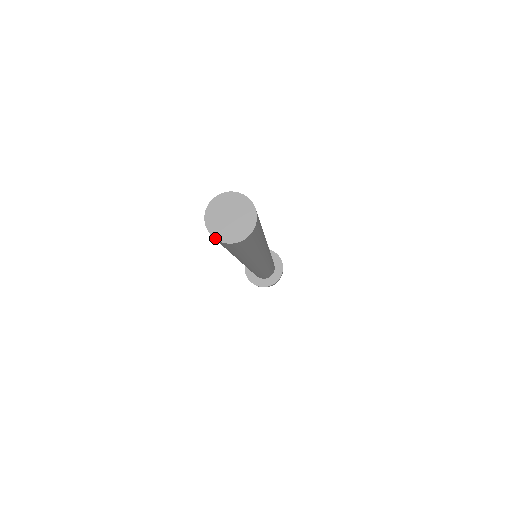
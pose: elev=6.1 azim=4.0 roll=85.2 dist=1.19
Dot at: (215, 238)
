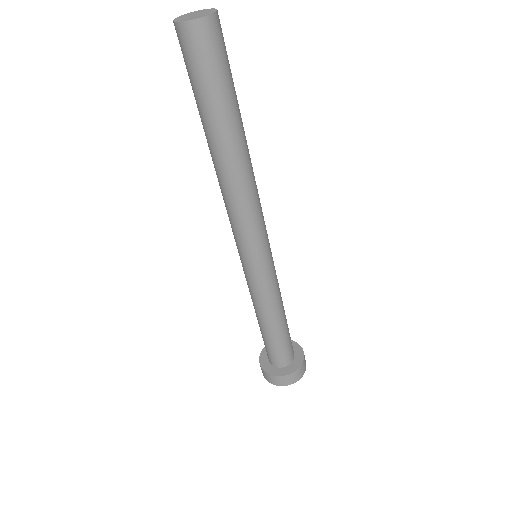
Dot at: (198, 18)
